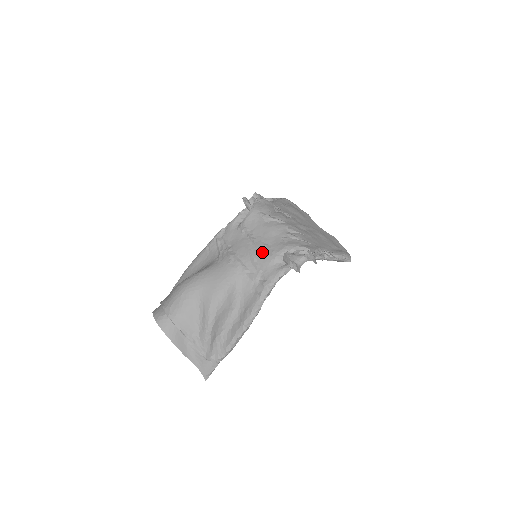
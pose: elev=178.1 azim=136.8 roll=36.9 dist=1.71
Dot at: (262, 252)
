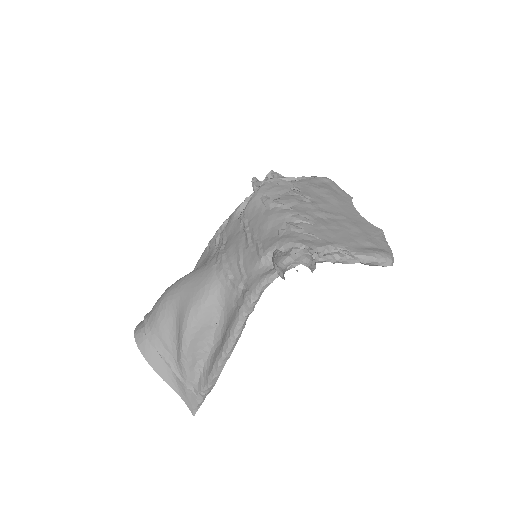
Dot at: (250, 250)
